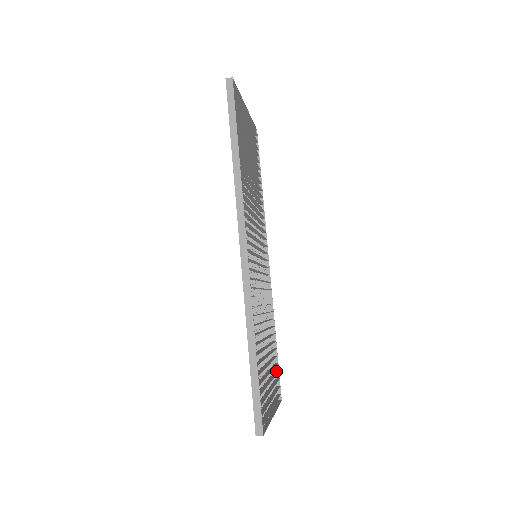
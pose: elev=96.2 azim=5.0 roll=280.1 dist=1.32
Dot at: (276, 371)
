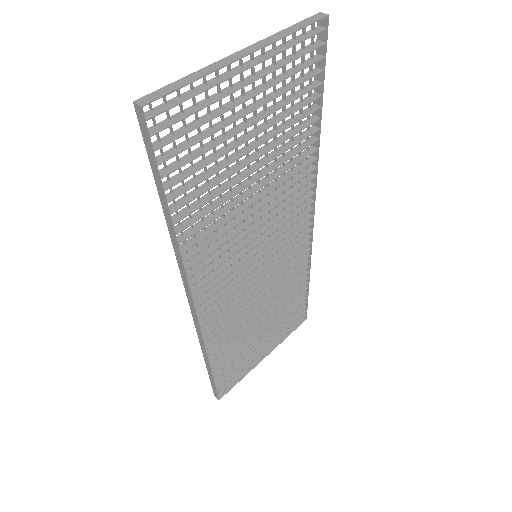
Dot at: (303, 303)
